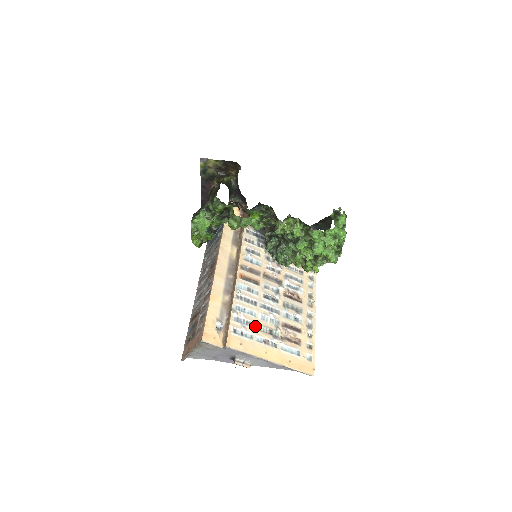
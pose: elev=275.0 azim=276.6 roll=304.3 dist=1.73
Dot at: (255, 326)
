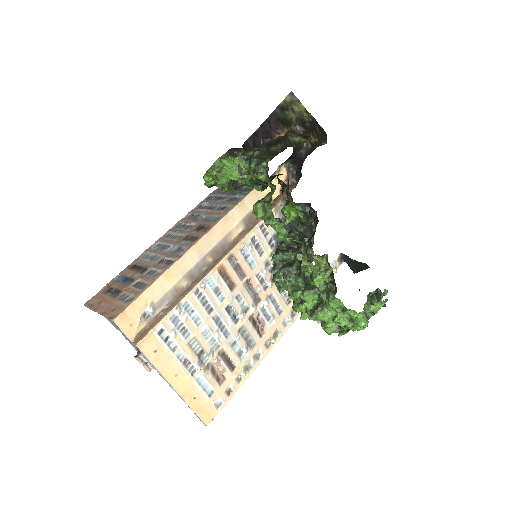
Dot at: (189, 338)
